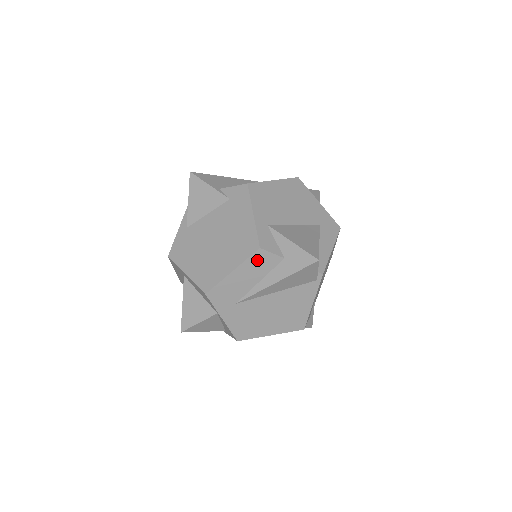
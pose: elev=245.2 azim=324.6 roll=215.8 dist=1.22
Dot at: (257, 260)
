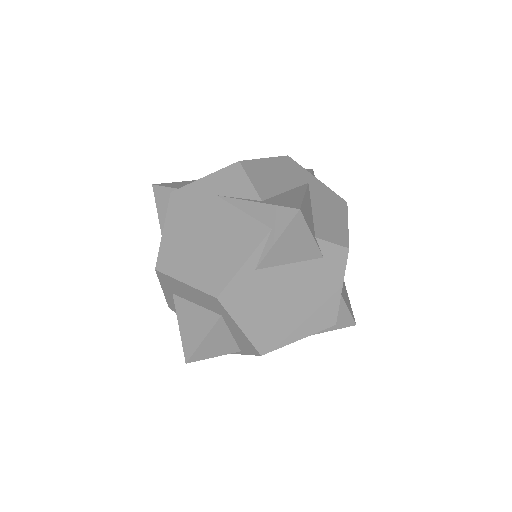
Dot at: occluded
